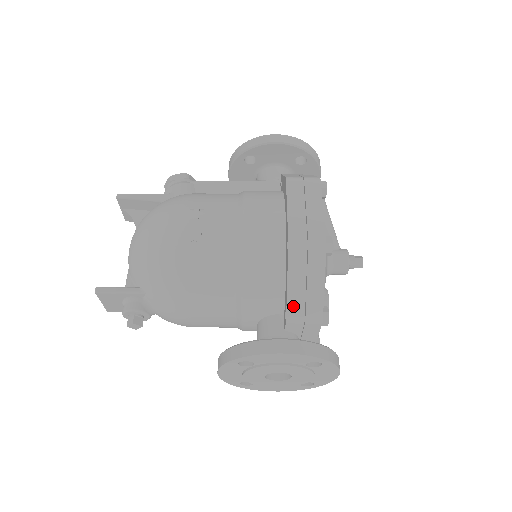
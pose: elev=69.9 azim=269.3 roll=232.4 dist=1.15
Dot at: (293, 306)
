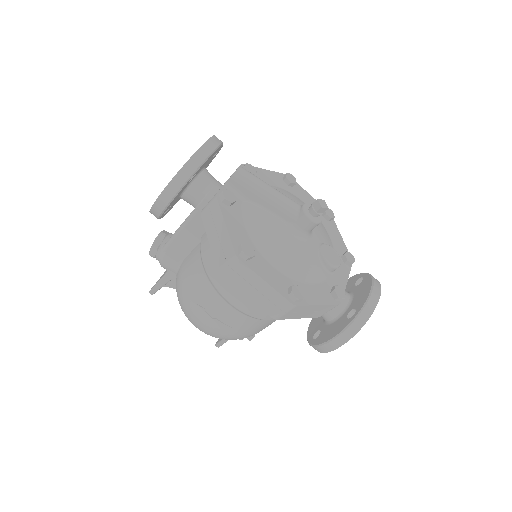
Dot at: (315, 316)
